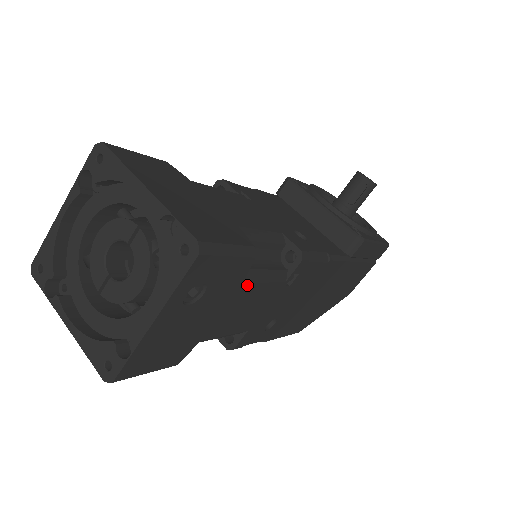
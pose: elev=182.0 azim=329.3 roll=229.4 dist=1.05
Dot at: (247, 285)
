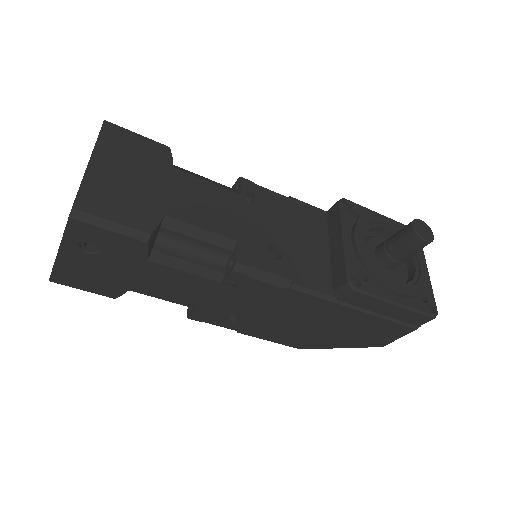
Dot at: (158, 264)
